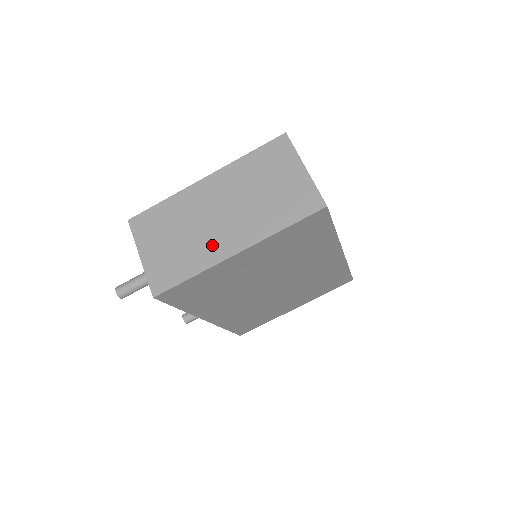
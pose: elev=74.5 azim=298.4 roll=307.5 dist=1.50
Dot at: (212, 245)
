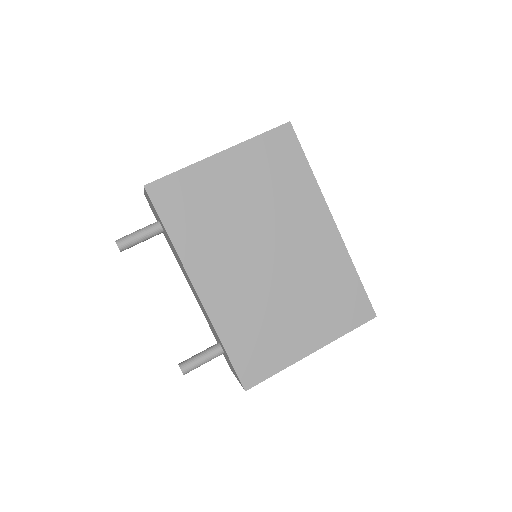
Dot at: occluded
